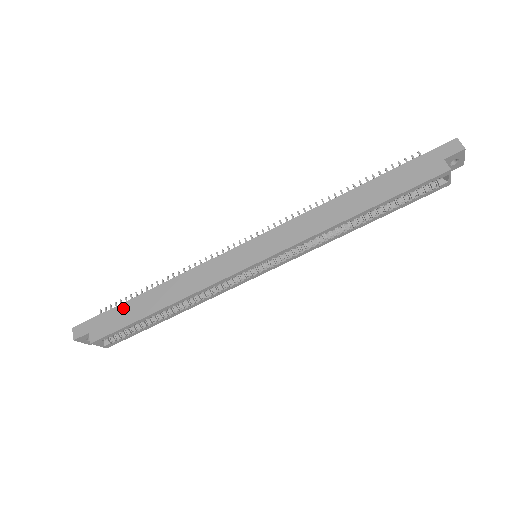
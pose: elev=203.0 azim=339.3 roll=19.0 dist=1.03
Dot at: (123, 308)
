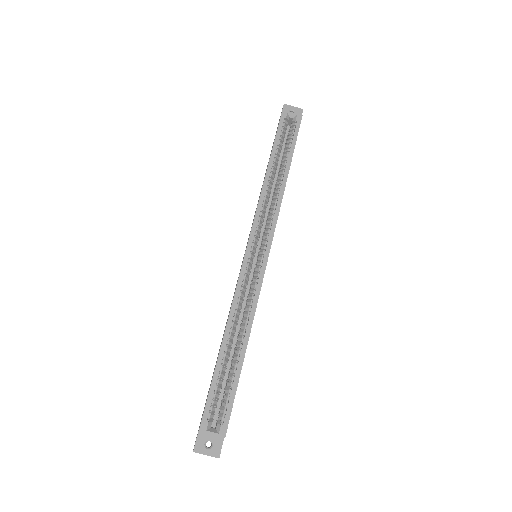
Dot at: occluded
